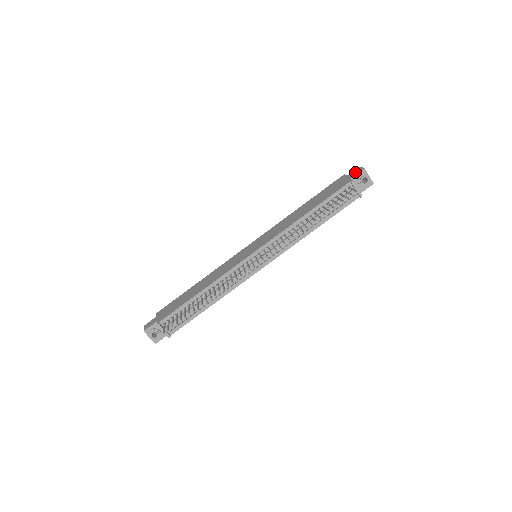
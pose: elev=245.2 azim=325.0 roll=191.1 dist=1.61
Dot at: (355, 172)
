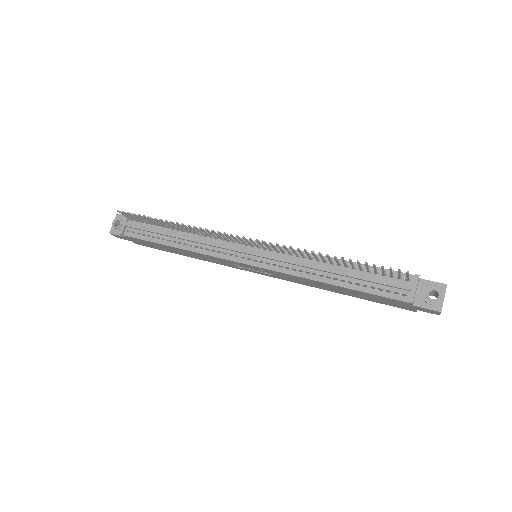
Dot at: occluded
